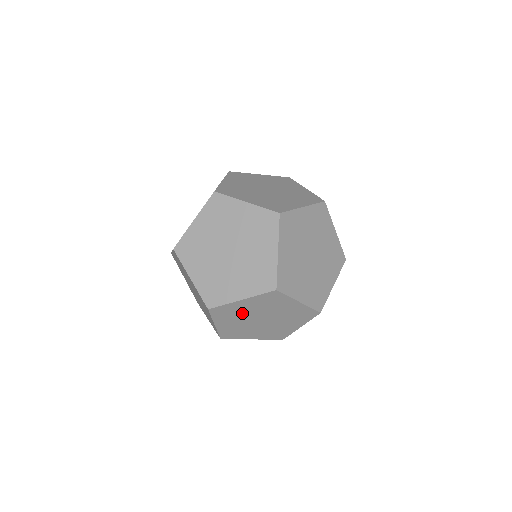
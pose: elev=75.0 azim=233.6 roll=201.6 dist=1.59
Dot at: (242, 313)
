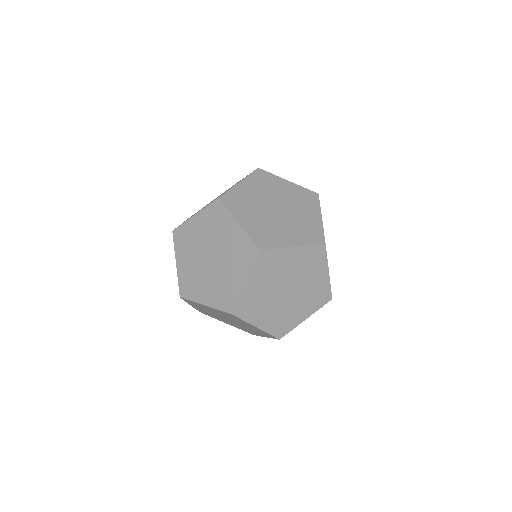
Dot at: (263, 297)
